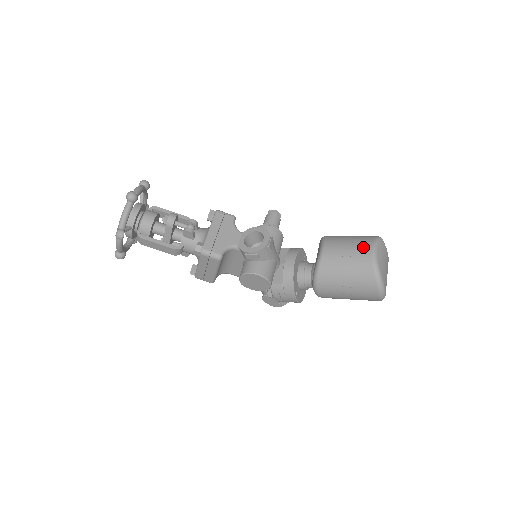
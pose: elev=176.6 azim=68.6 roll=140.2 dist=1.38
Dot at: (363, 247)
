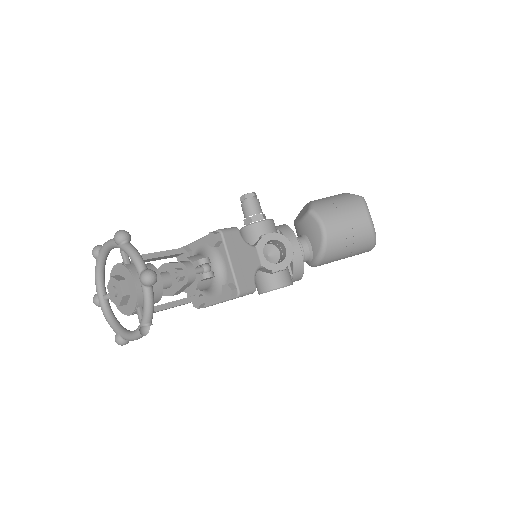
Dot at: (360, 216)
